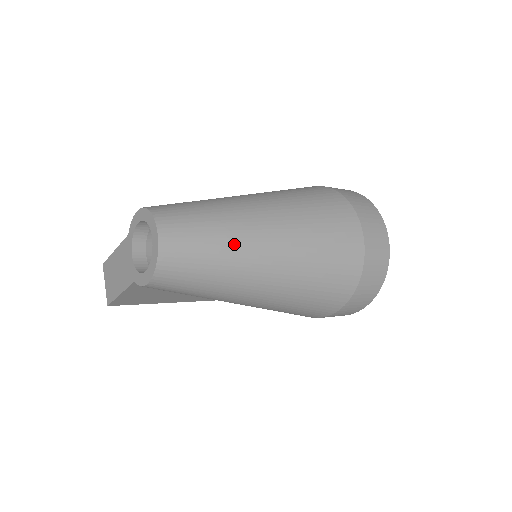
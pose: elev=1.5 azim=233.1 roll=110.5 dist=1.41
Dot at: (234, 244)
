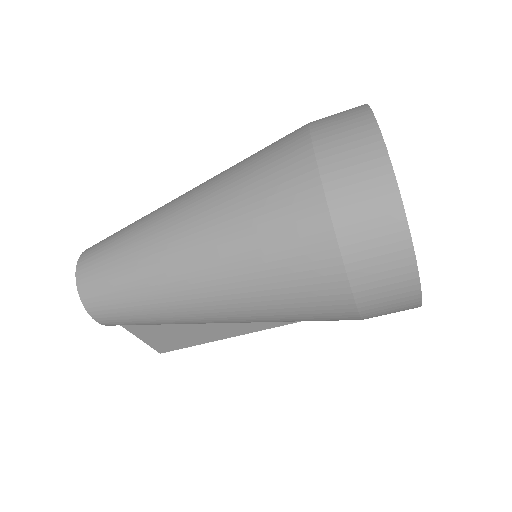
Dot at: (140, 252)
